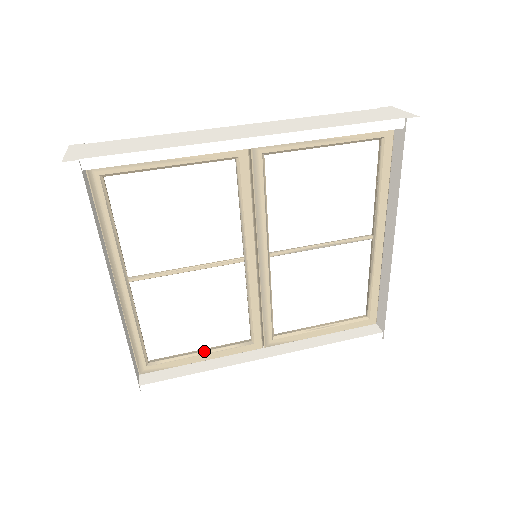
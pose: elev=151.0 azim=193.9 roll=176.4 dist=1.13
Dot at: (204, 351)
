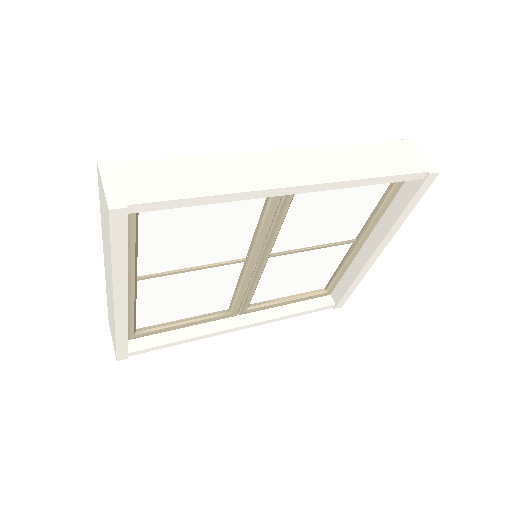
Dot at: (187, 321)
